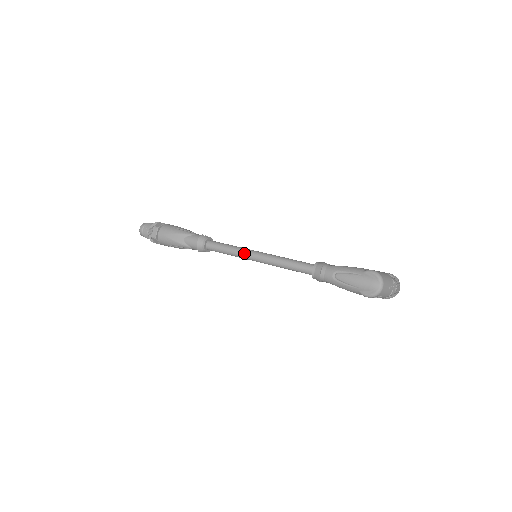
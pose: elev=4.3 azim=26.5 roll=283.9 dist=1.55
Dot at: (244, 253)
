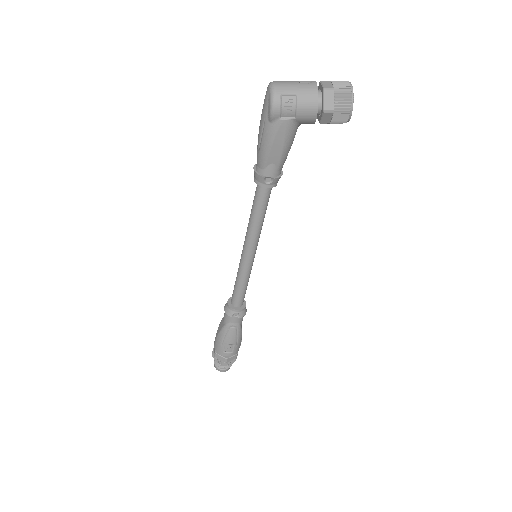
Dot at: occluded
